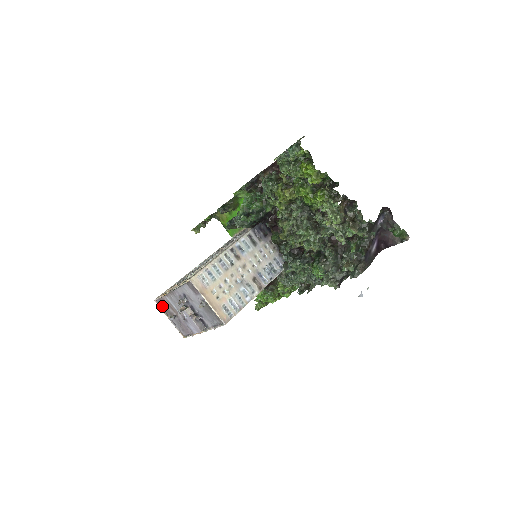
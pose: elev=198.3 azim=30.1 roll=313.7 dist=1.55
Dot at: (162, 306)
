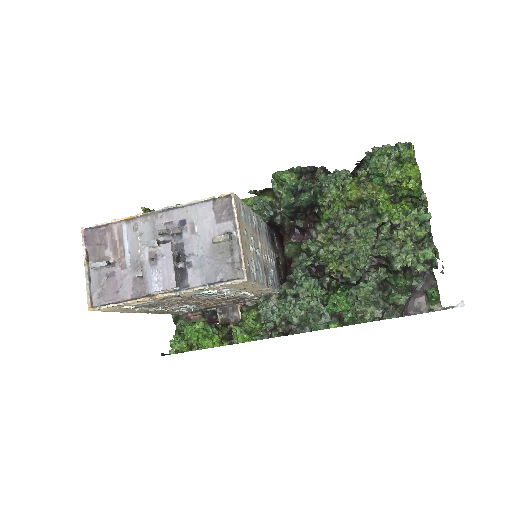
Dot at: (91, 241)
